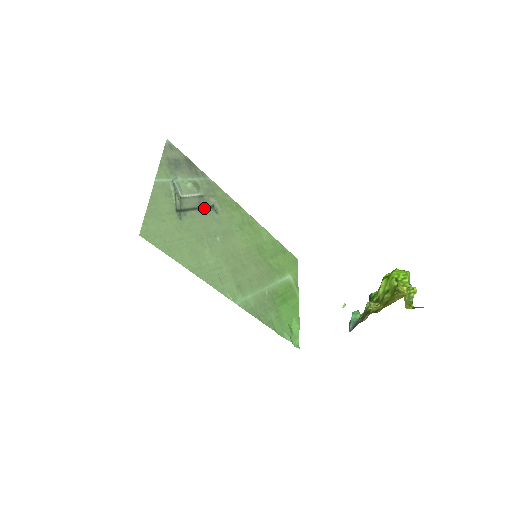
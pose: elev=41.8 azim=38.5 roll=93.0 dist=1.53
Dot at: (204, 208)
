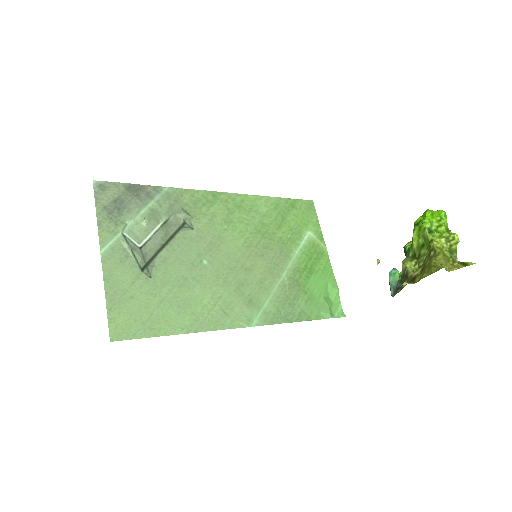
Dot at: (174, 235)
